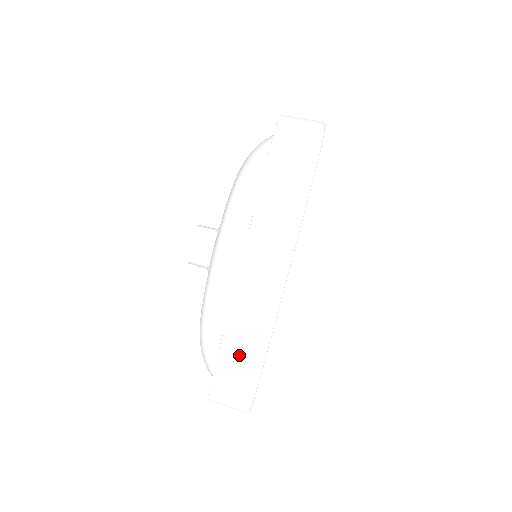
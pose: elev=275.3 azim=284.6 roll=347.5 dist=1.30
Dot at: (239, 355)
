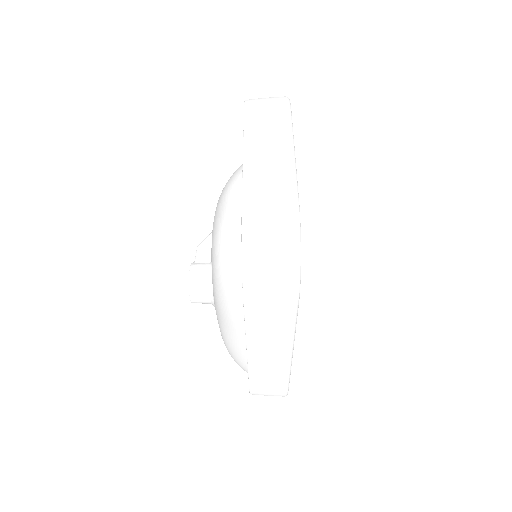
Dot at: (267, 387)
